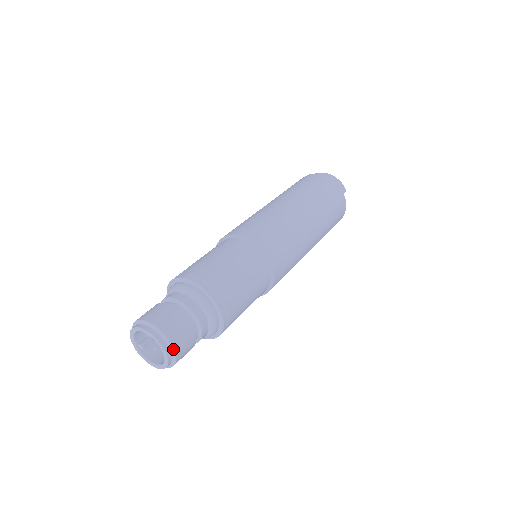
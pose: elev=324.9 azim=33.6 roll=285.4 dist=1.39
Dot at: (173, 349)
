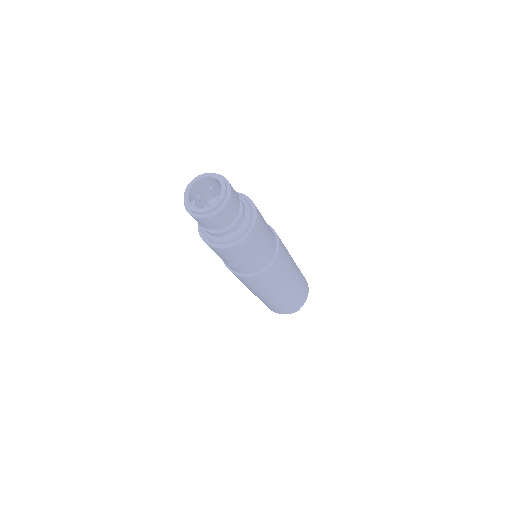
Dot at: (229, 183)
